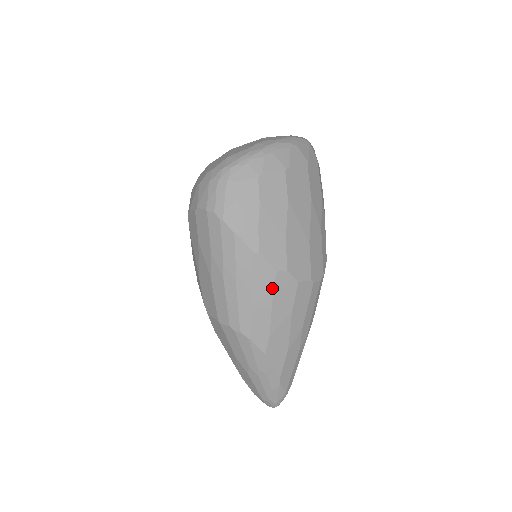
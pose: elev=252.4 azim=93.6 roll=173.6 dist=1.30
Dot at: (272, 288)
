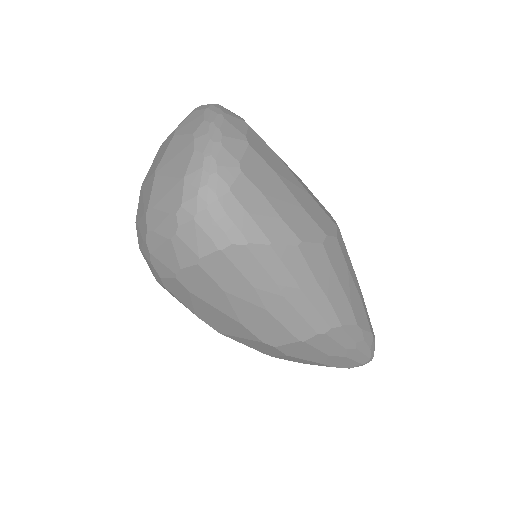
Dot at: (329, 263)
